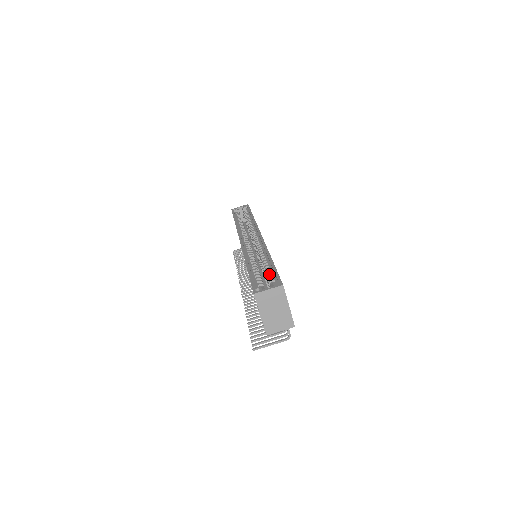
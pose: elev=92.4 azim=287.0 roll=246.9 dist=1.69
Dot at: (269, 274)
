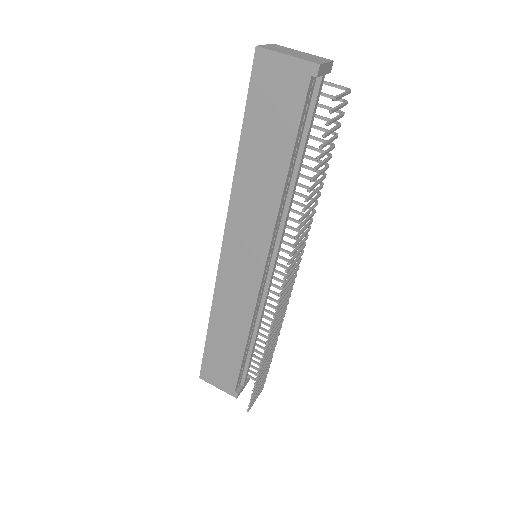
Dot at: occluded
